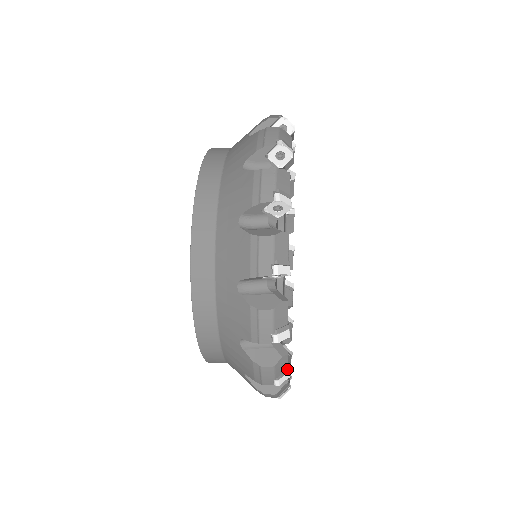
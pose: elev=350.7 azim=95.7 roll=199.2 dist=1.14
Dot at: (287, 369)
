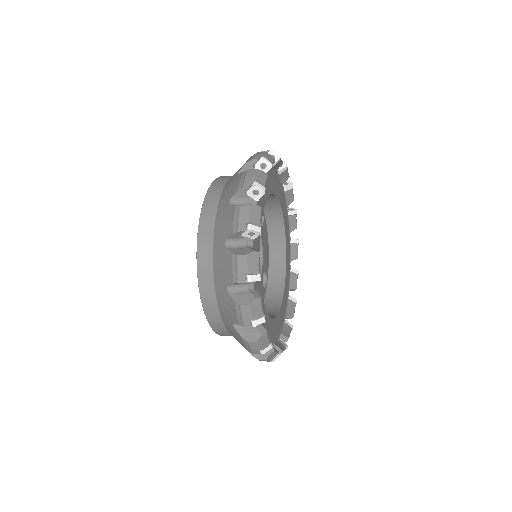
Dot at: (262, 314)
